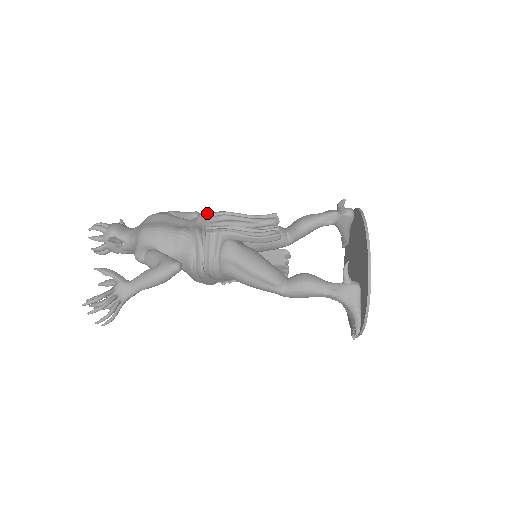
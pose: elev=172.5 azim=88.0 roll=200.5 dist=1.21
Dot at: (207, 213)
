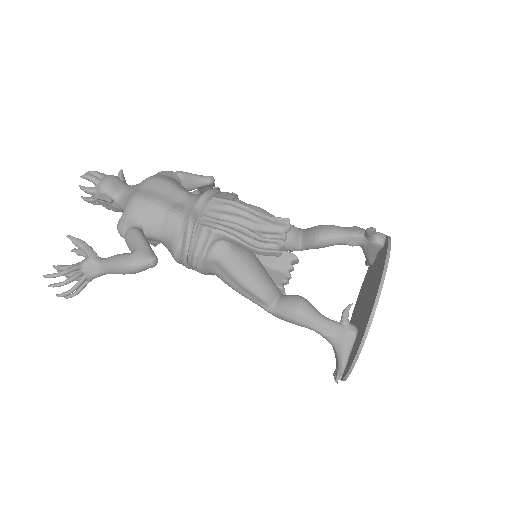
Dot at: (214, 192)
